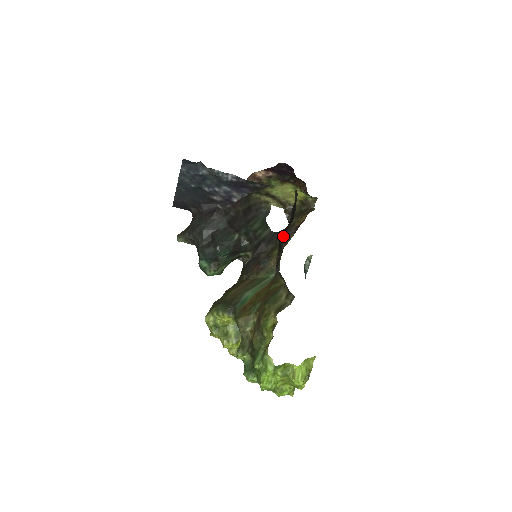
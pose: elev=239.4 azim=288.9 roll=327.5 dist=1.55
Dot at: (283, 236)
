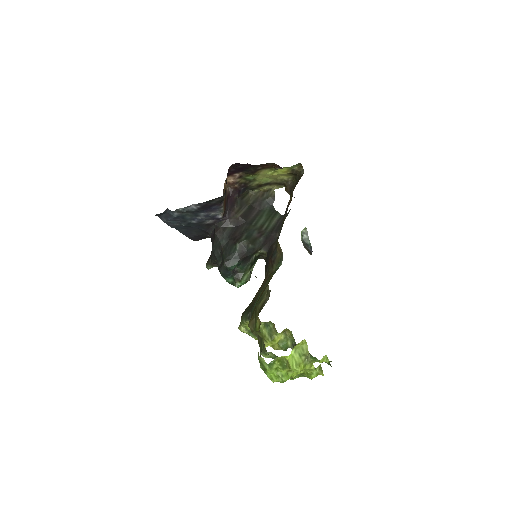
Dot at: occluded
